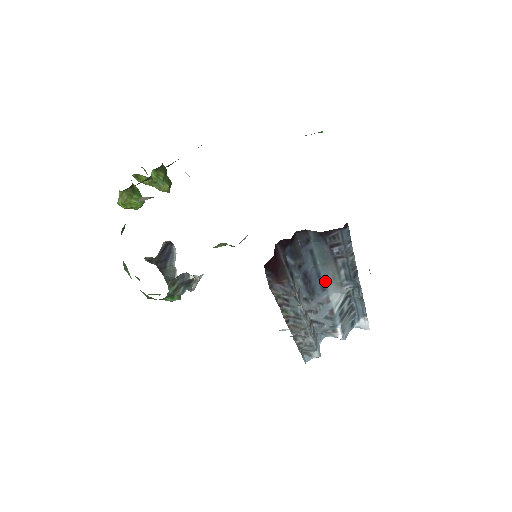
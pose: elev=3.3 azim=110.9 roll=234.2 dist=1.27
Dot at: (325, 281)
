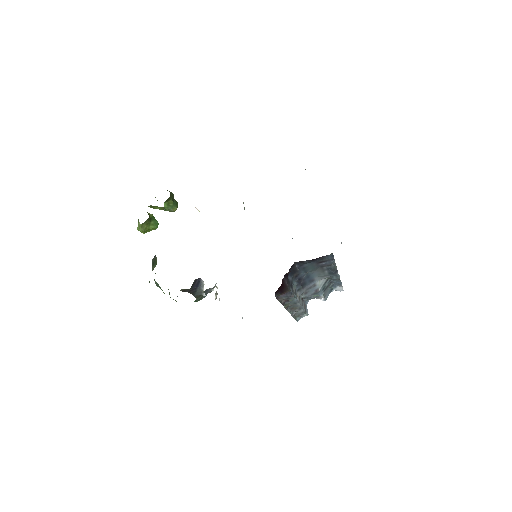
Dot at: (313, 277)
